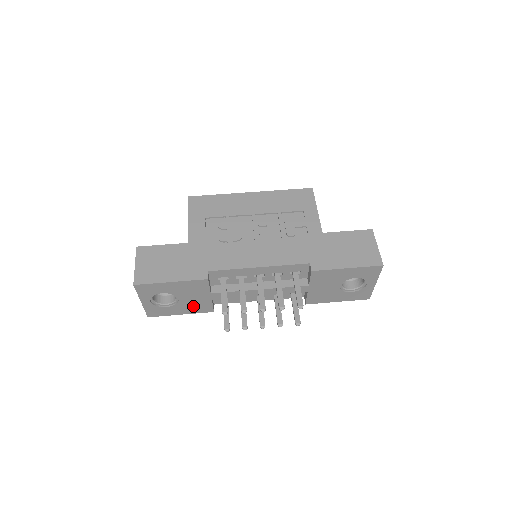
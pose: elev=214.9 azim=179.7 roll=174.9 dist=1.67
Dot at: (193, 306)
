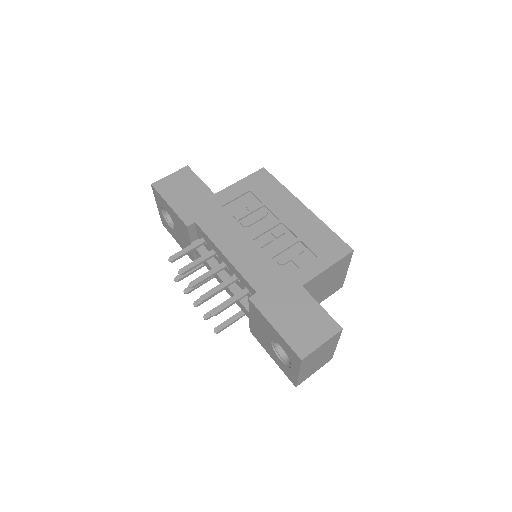
Dot at: (184, 244)
